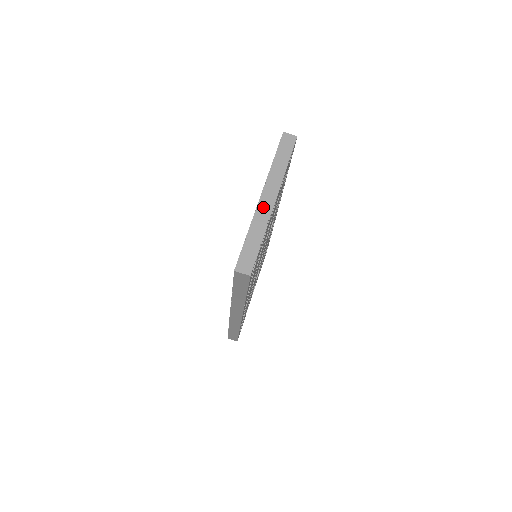
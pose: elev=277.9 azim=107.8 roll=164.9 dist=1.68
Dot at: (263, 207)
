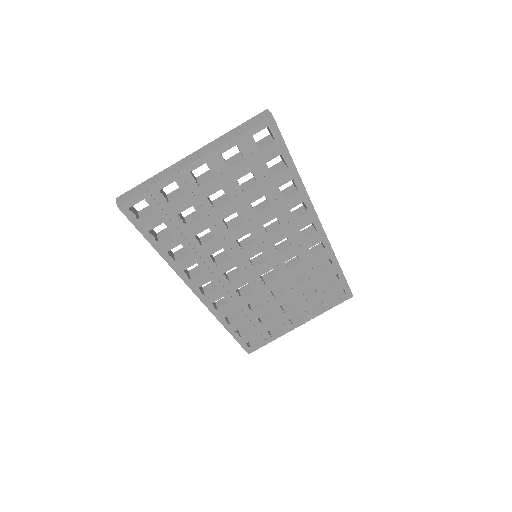
Dot at: (182, 162)
